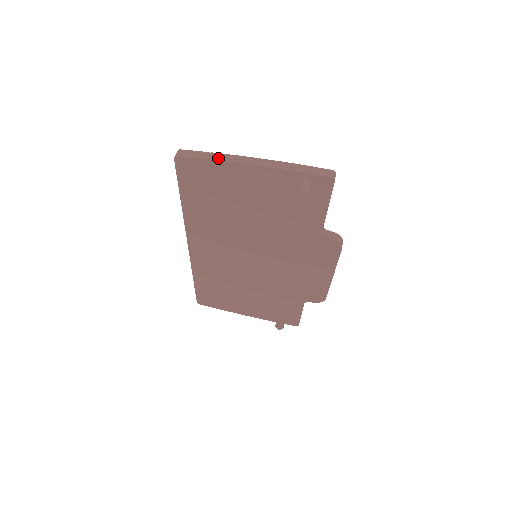
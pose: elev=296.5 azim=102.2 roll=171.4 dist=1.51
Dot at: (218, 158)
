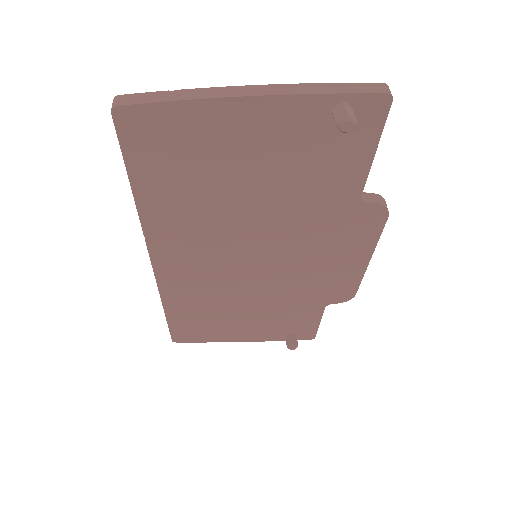
Dot at: (190, 96)
